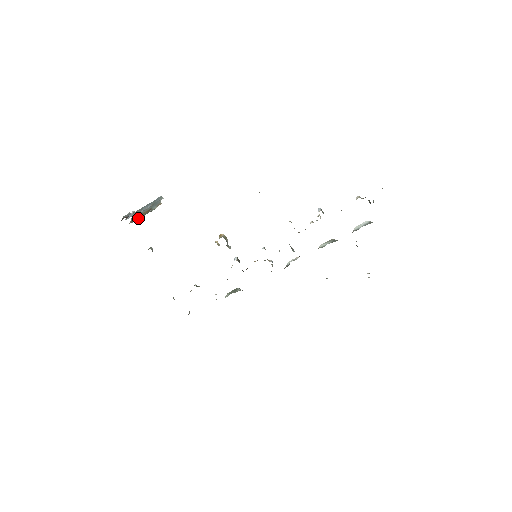
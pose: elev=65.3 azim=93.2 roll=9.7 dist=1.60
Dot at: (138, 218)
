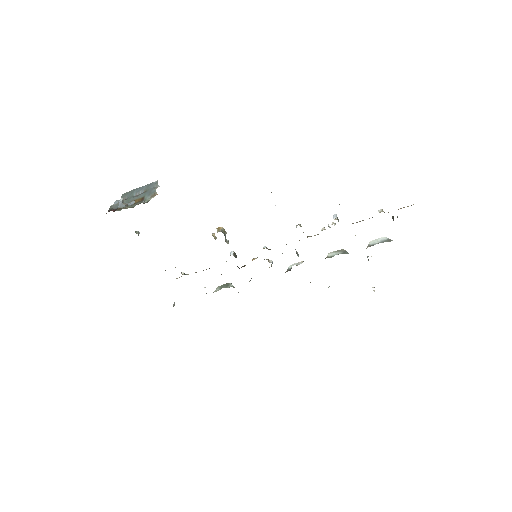
Dot at: (127, 207)
